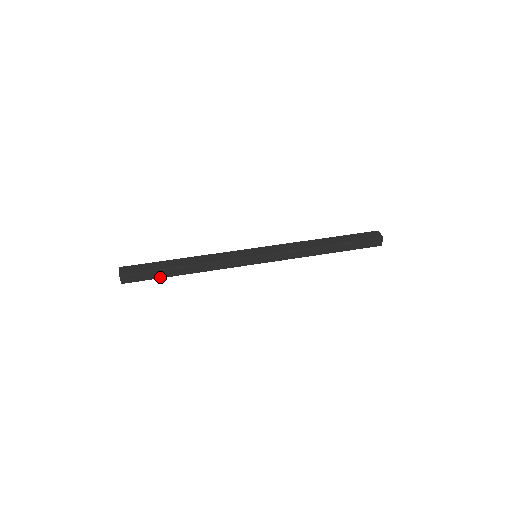
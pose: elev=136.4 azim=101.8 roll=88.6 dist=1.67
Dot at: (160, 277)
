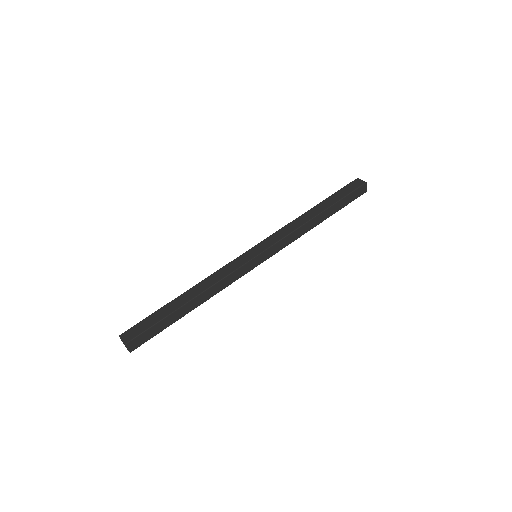
Dot at: (169, 325)
